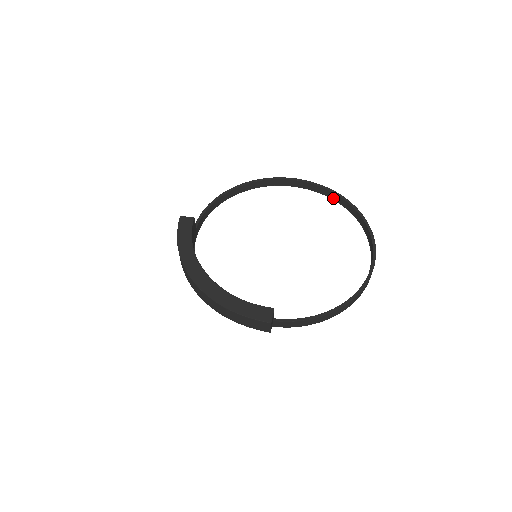
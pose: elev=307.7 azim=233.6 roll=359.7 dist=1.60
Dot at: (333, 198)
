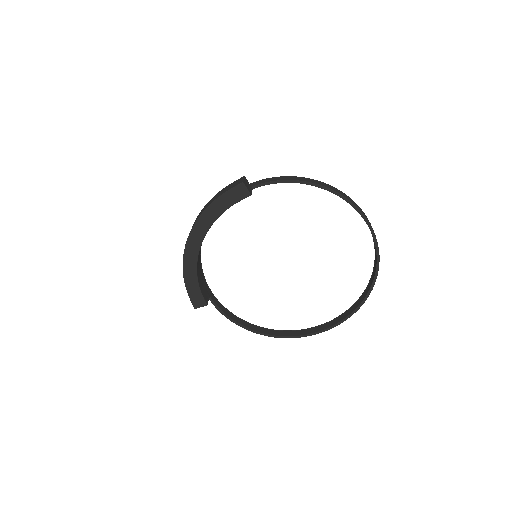
Dot at: (372, 276)
